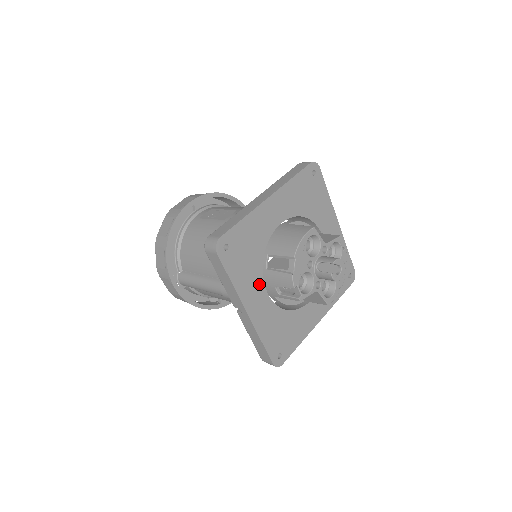
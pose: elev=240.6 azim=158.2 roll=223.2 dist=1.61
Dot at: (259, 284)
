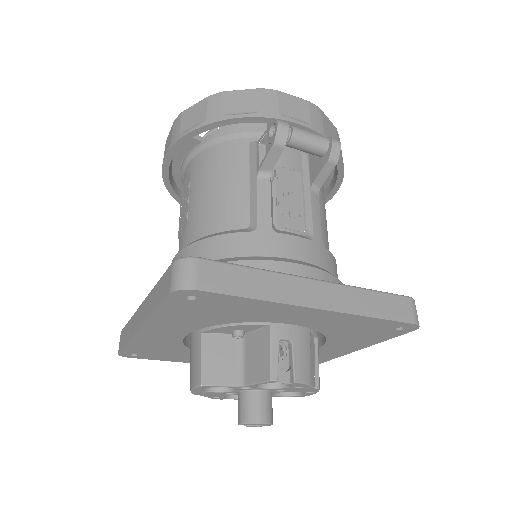
Dot at: occluded
